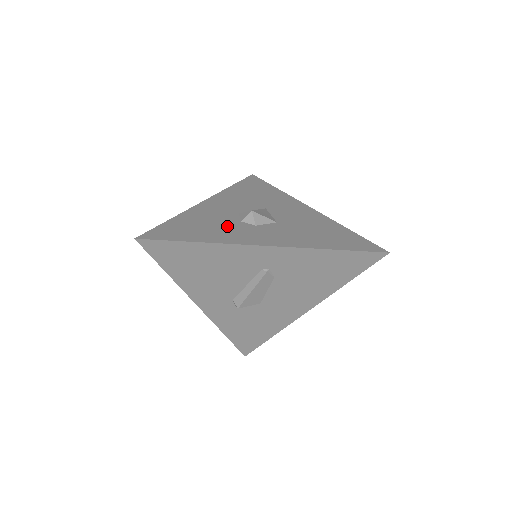
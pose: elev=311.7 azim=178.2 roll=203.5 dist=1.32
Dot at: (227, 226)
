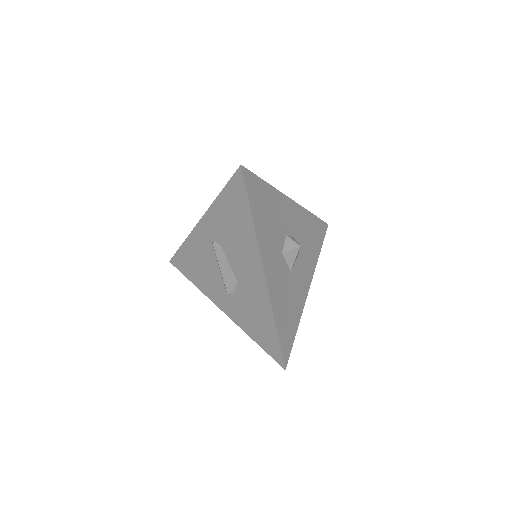
Dot at: occluded
